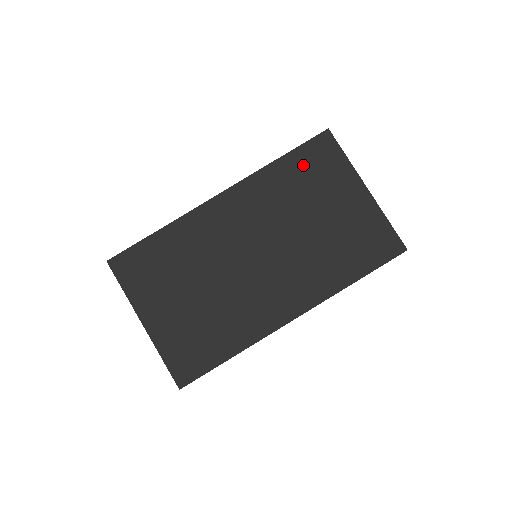
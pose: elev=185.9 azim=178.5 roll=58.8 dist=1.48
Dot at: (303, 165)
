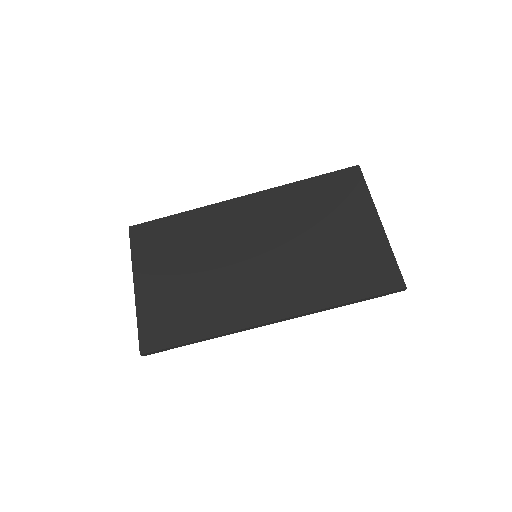
Dot at: (326, 189)
